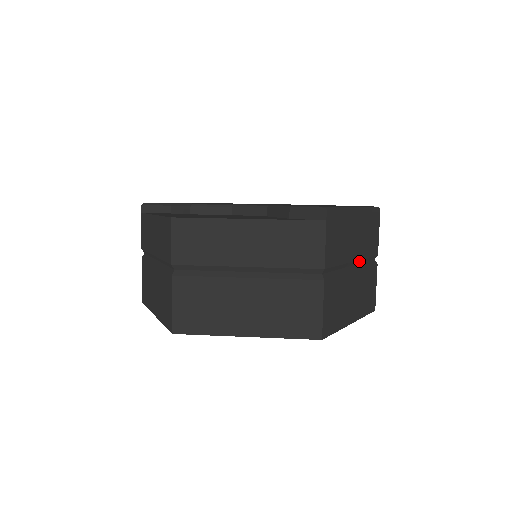
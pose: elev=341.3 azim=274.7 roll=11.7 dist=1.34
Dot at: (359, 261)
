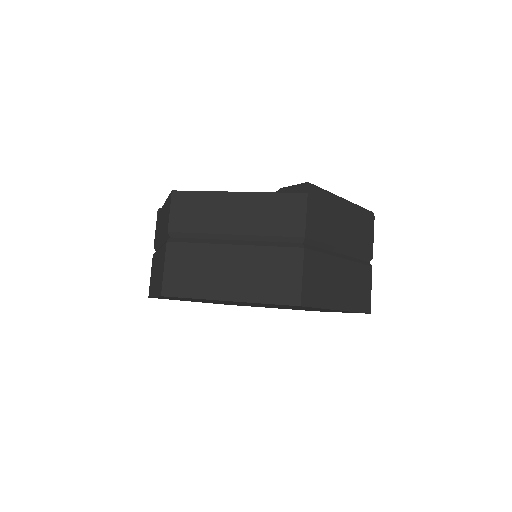
Dot at: (349, 253)
